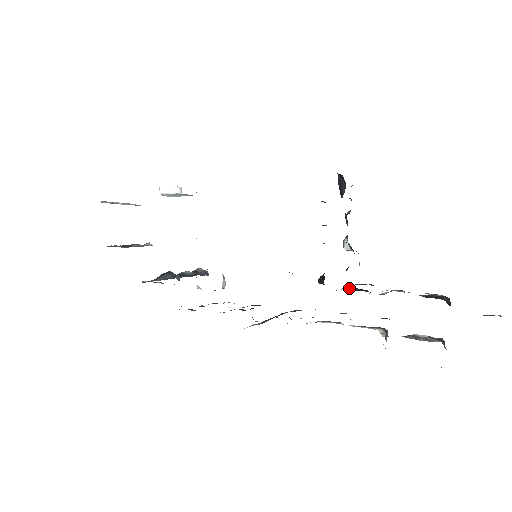
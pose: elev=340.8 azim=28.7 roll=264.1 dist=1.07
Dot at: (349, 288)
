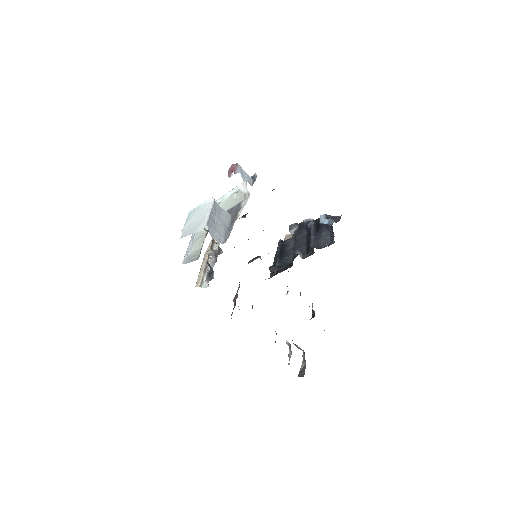
Dot at: occluded
